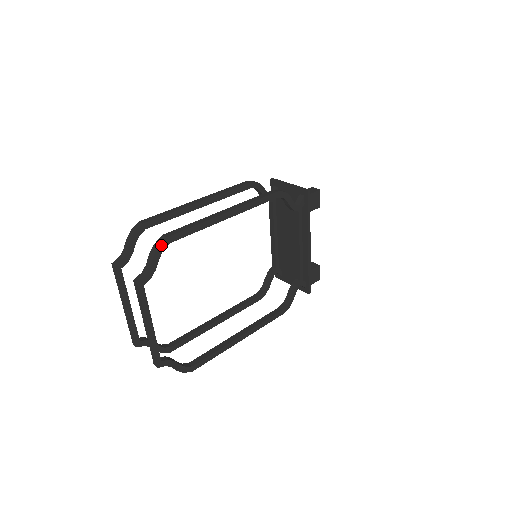
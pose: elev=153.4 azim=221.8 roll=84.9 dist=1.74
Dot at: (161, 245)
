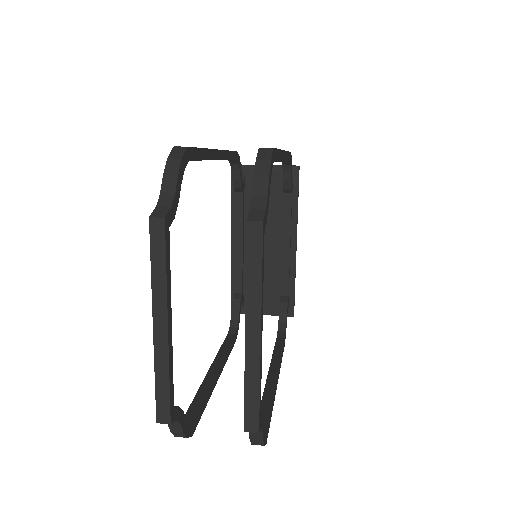
Dot at: (271, 159)
